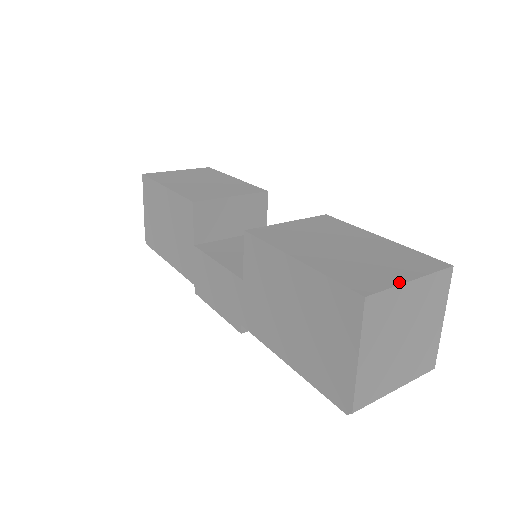
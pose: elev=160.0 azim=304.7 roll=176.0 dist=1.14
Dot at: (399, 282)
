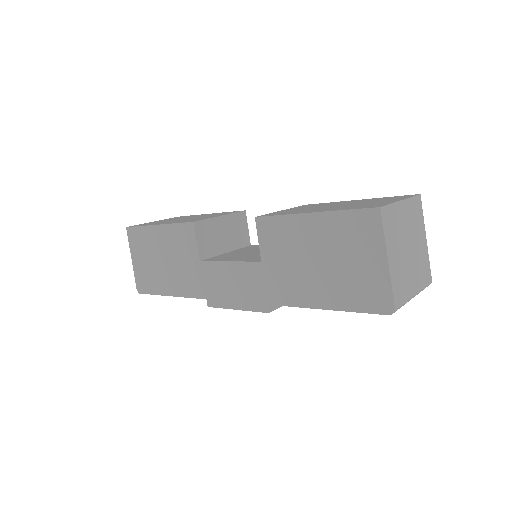
Dot at: (394, 202)
